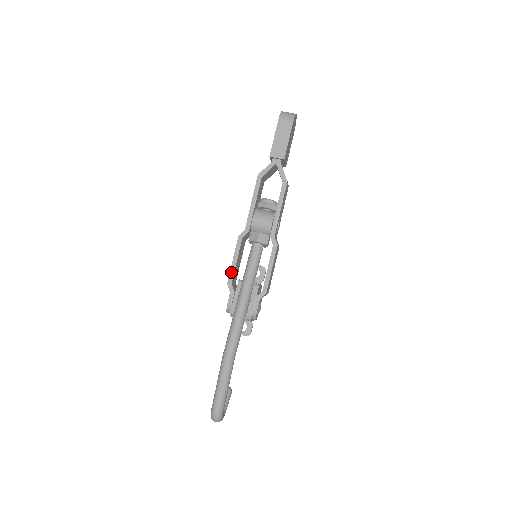
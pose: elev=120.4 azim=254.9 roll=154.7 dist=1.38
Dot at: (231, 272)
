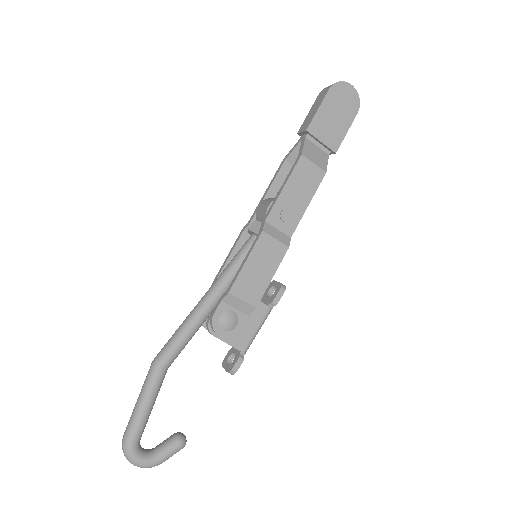
Dot at: (220, 270)
